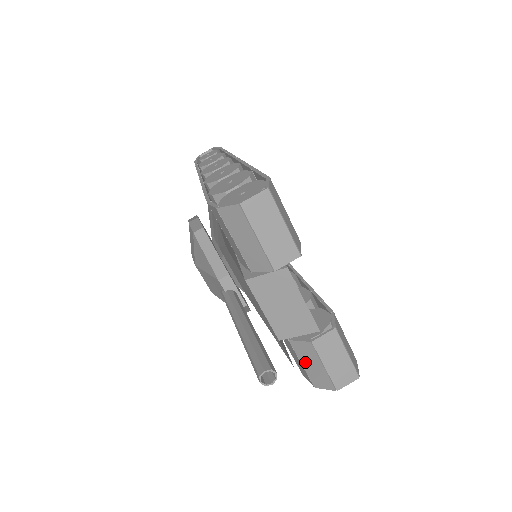
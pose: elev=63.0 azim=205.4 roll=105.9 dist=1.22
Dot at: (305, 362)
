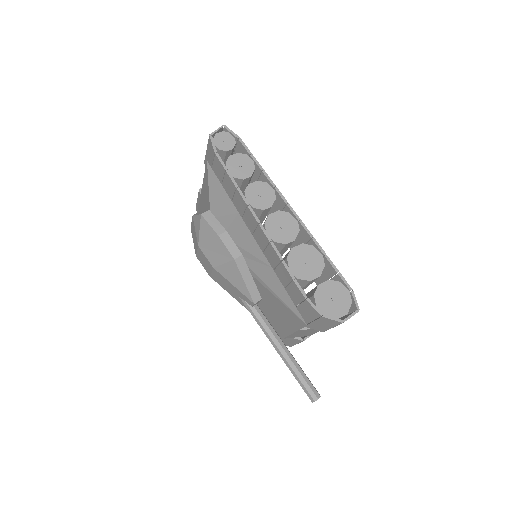
Dot at: (285, 340)
